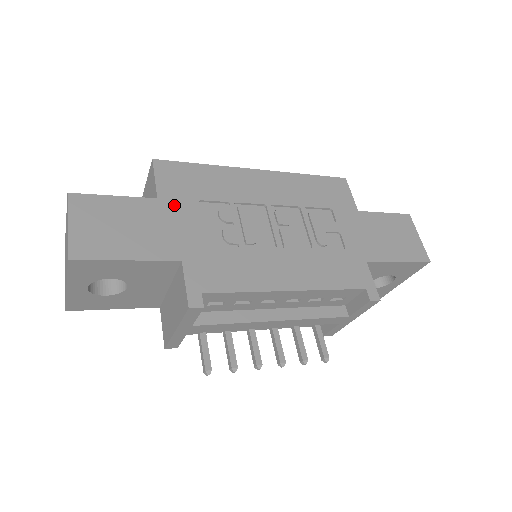
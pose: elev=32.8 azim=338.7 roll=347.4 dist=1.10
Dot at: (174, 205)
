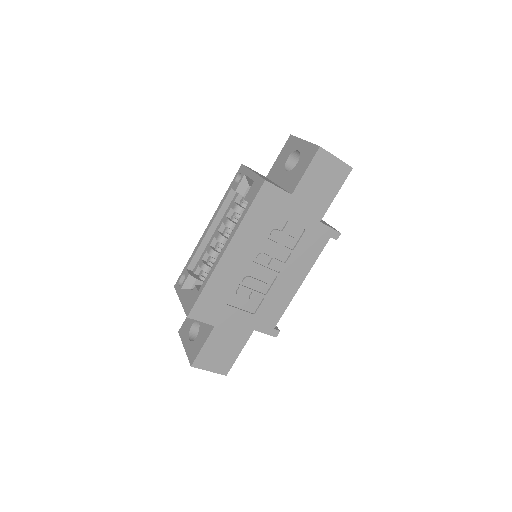
Dot at: (223, 320)
